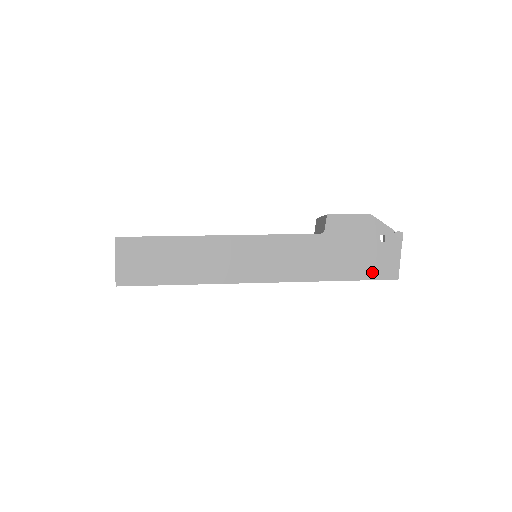
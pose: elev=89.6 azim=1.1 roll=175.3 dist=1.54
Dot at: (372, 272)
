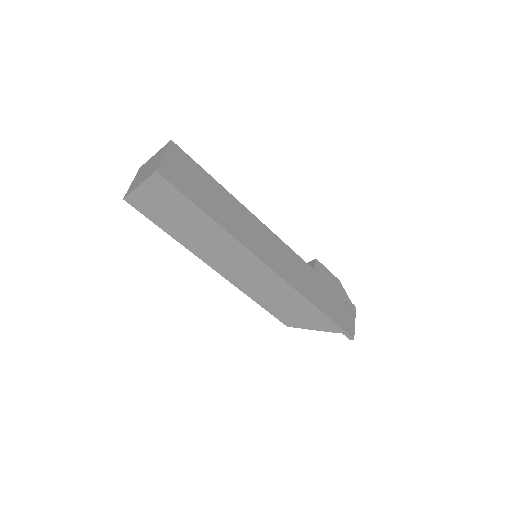
Dot at: (340, 321)
